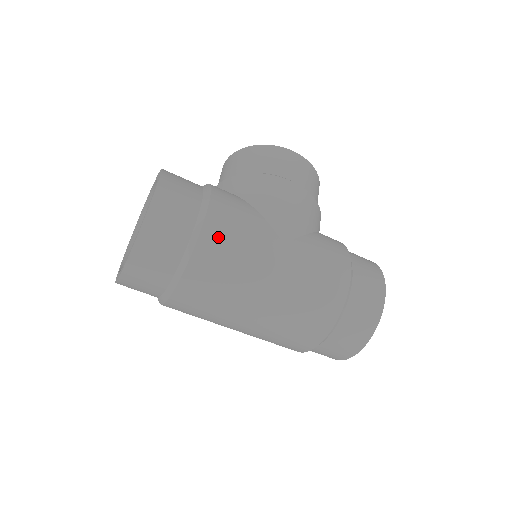
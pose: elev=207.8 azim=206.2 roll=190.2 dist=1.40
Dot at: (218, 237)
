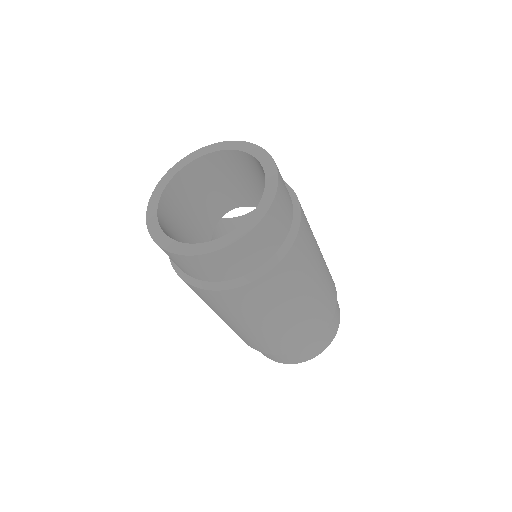
Dot at: (306, 224)
